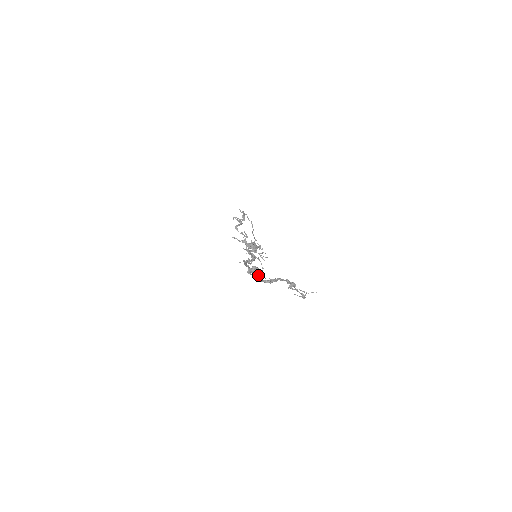
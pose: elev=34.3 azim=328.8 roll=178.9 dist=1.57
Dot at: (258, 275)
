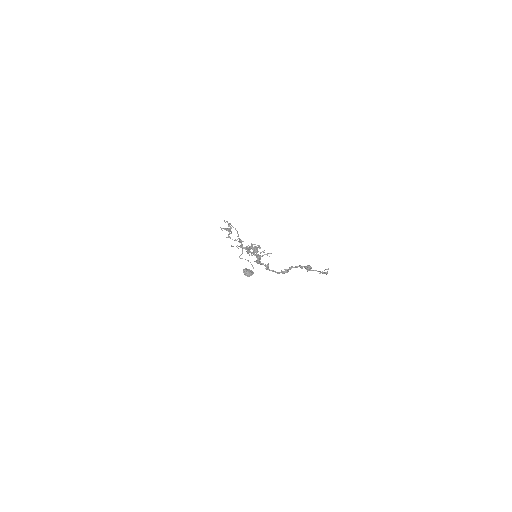
Dot at: (251, 275)
